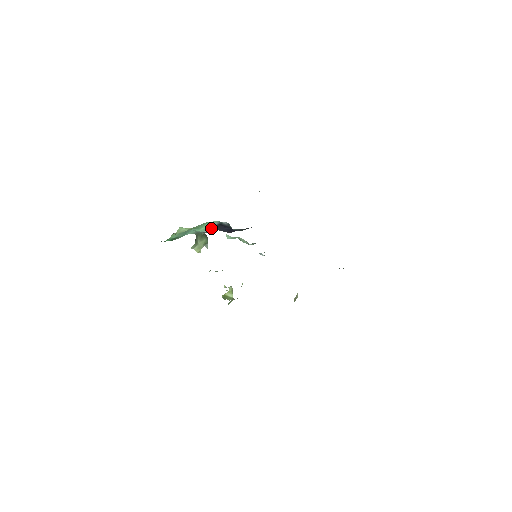
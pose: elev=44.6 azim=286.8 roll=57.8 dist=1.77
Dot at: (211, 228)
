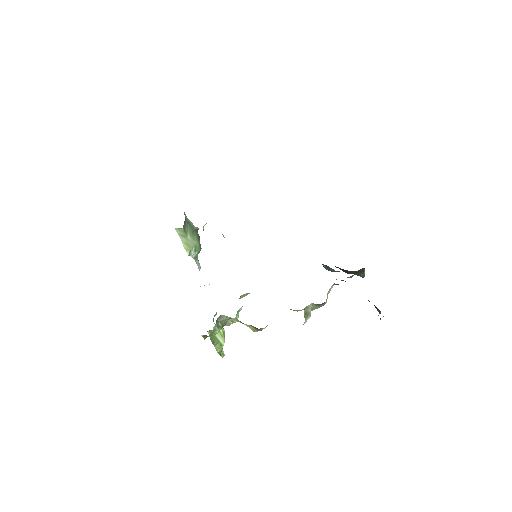
Dot at: occluded
